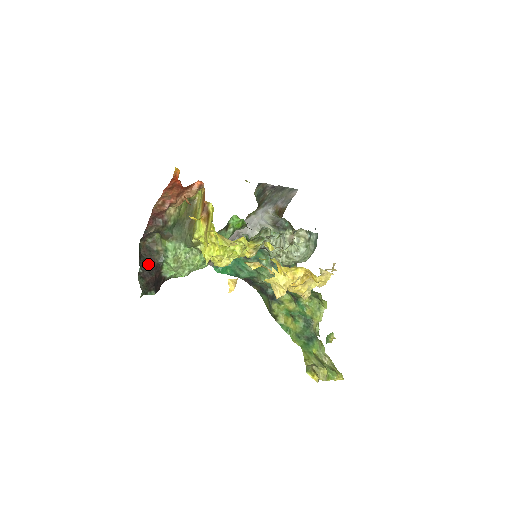
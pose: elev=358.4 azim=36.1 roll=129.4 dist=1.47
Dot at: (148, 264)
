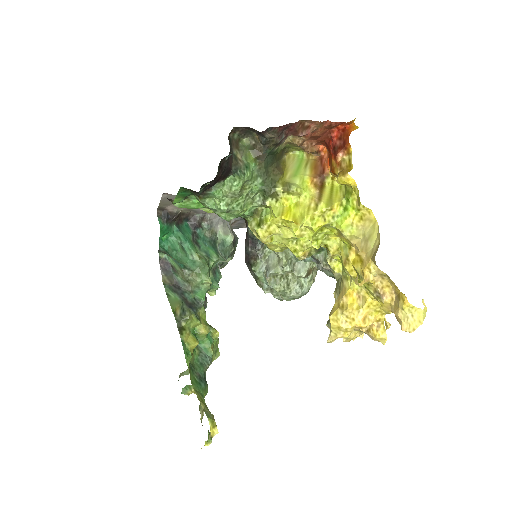
Dot at: (229, 159)
